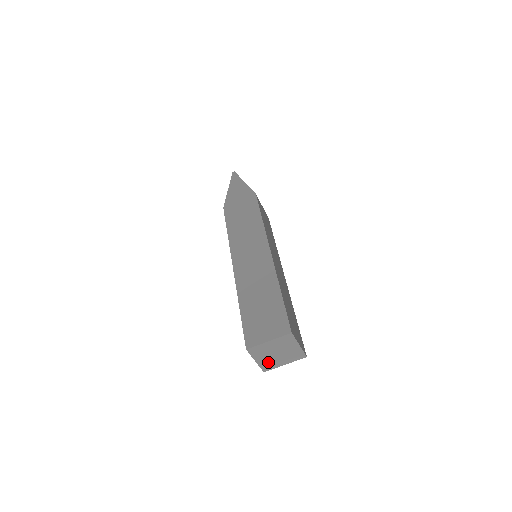
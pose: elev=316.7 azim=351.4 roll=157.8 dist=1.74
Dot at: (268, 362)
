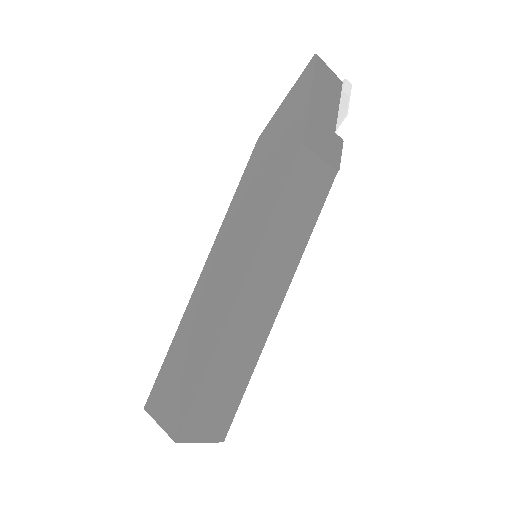
Dot at: occluded
